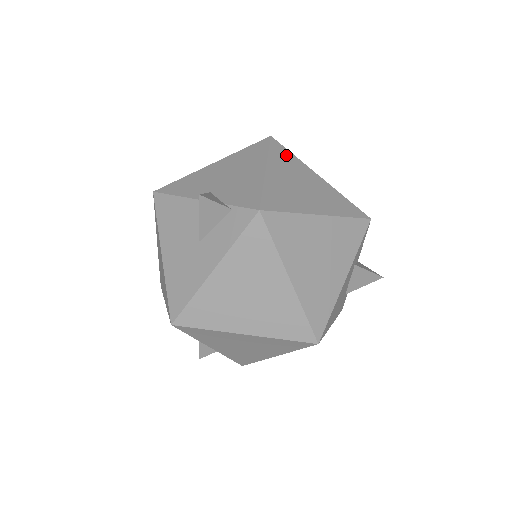
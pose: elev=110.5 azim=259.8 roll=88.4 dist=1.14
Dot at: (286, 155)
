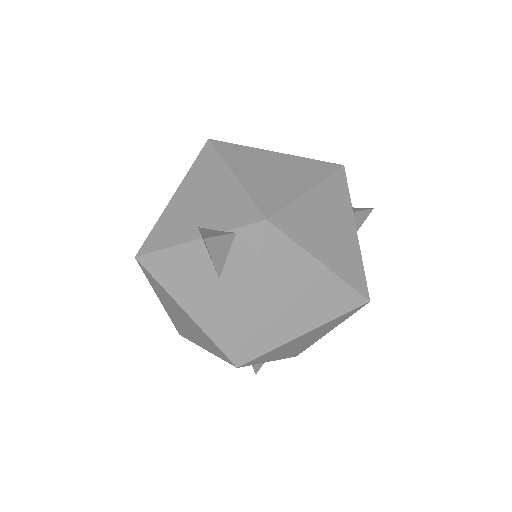
Dot at: (236, 150)
